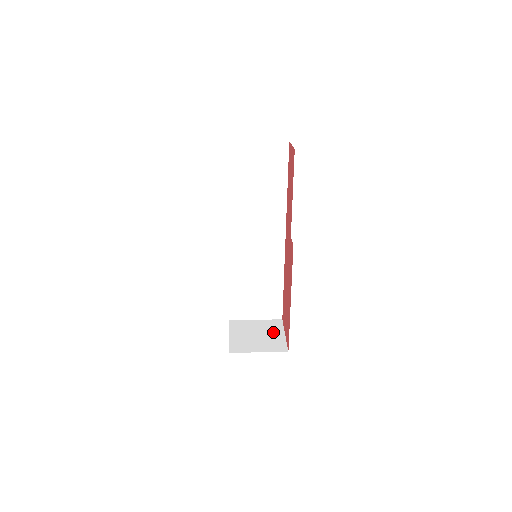
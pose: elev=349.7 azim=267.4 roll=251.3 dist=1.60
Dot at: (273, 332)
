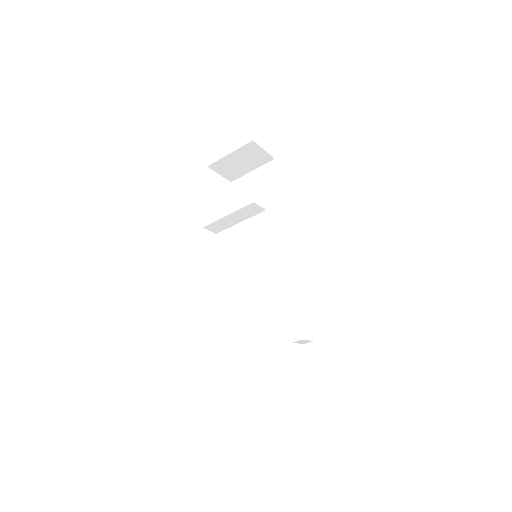
Dot at: occluded
